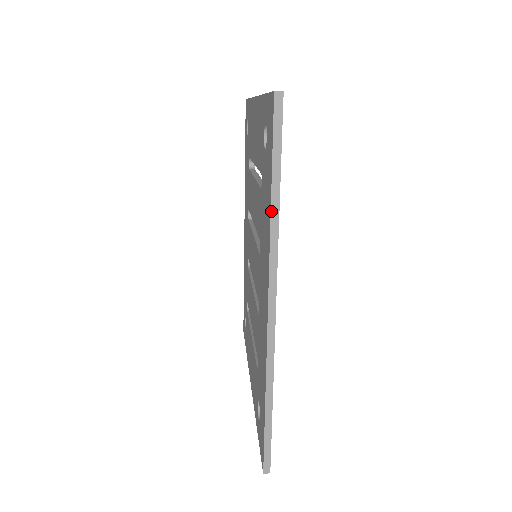
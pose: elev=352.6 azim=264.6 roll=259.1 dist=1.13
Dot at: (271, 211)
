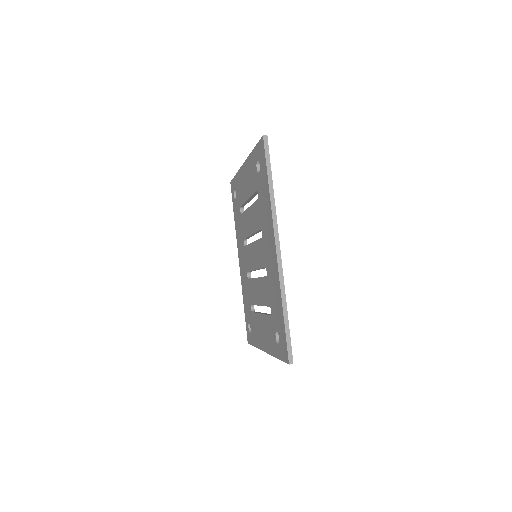
Dot at: (270, 192)
